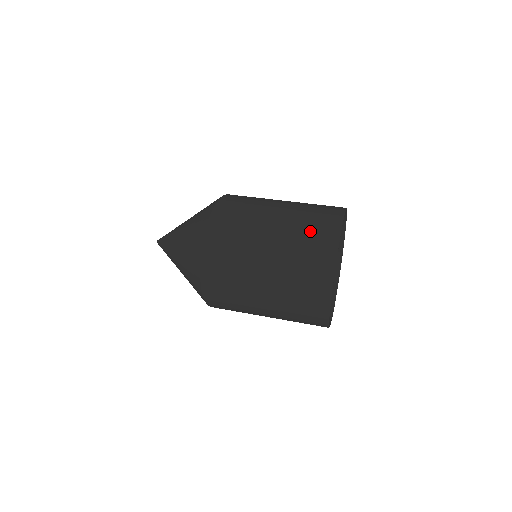
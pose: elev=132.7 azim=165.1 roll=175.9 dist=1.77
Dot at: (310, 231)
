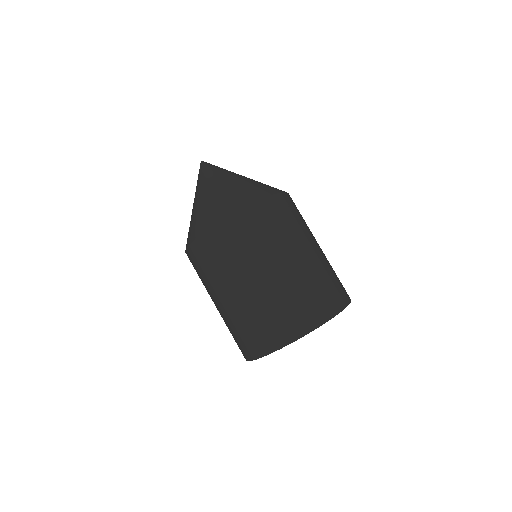
Dot at: (319, 290)
